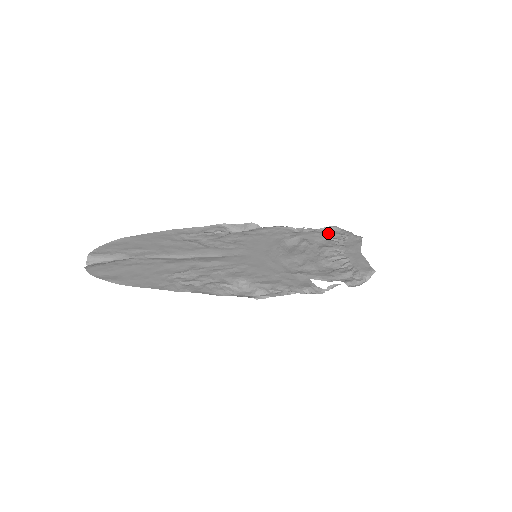
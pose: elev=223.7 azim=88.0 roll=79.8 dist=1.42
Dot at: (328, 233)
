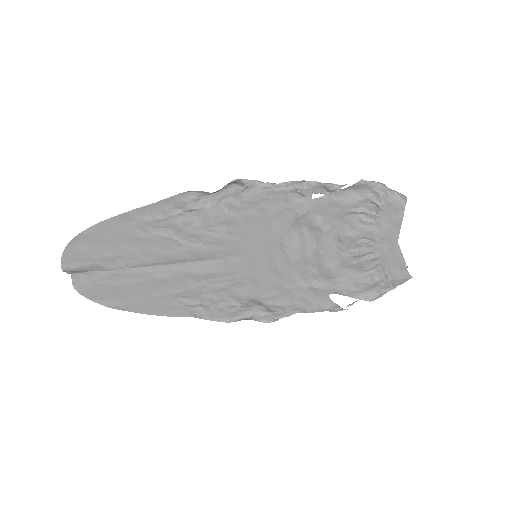
Dot at: (351, 201)
